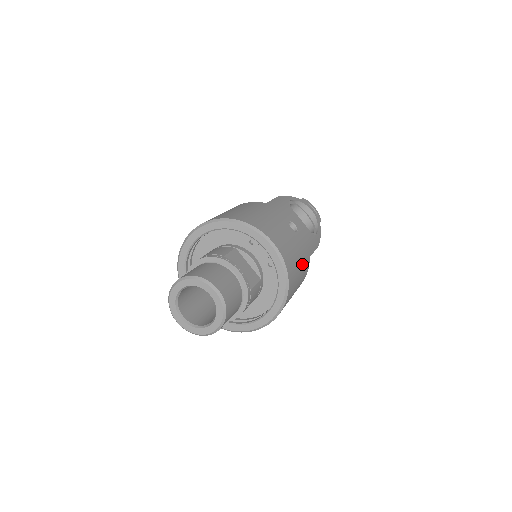
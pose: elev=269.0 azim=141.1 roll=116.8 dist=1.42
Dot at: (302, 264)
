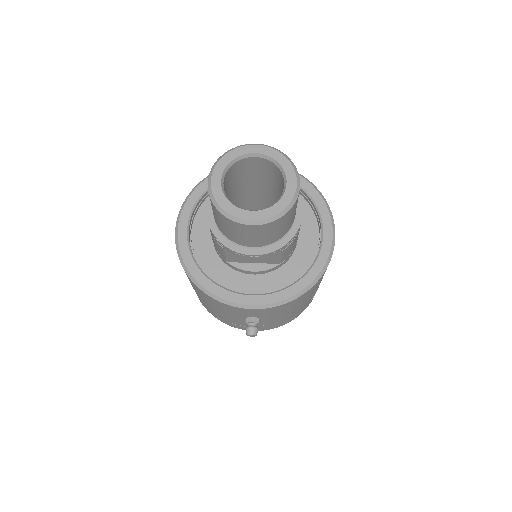
Dot at: occluded
